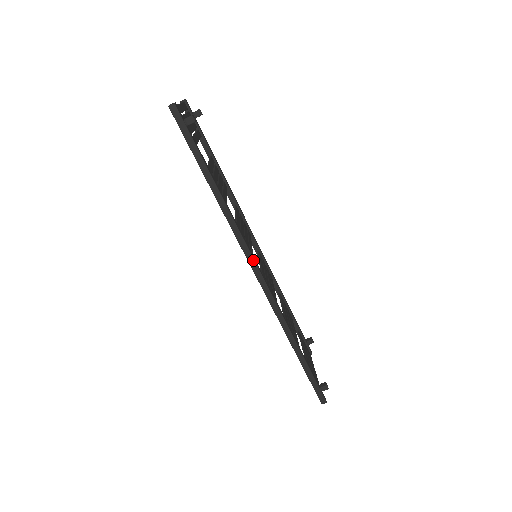
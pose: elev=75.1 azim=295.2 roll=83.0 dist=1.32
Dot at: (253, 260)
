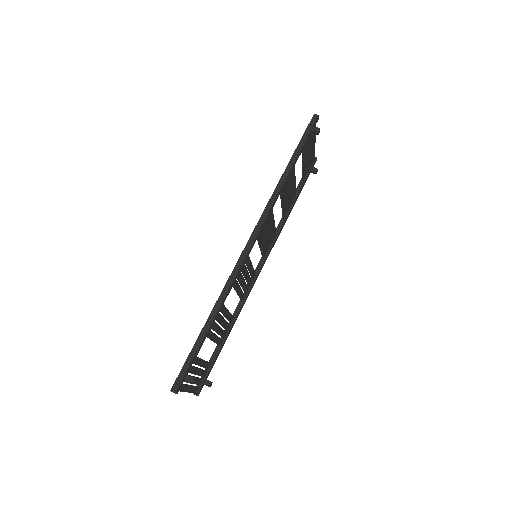
Dot at: (259, 229)
